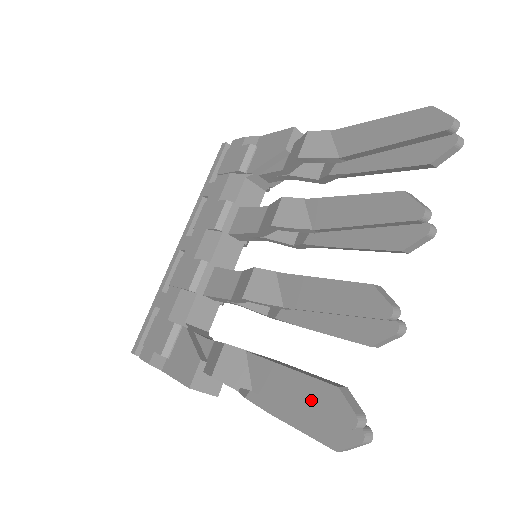
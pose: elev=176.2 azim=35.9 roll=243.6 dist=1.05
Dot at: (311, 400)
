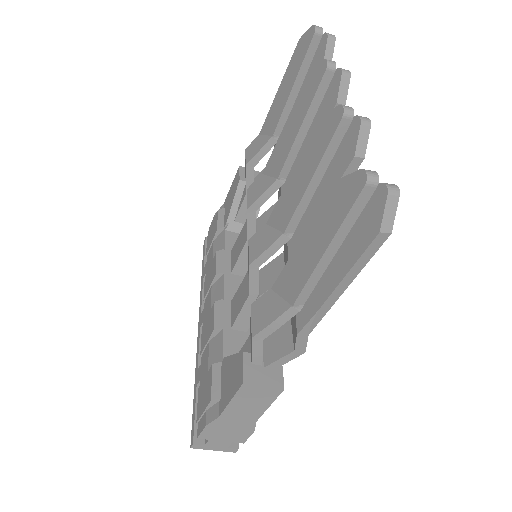
Dot at: (329, 224)
